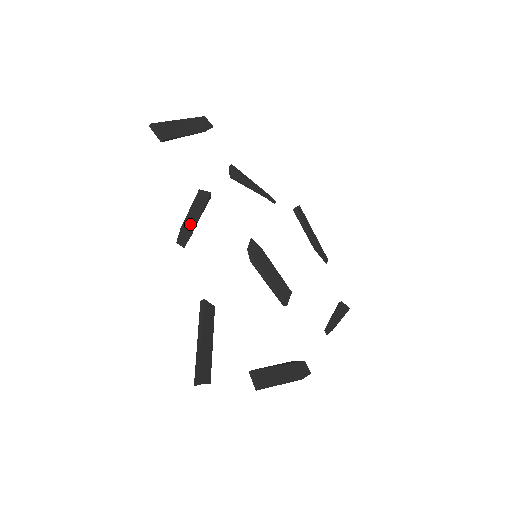
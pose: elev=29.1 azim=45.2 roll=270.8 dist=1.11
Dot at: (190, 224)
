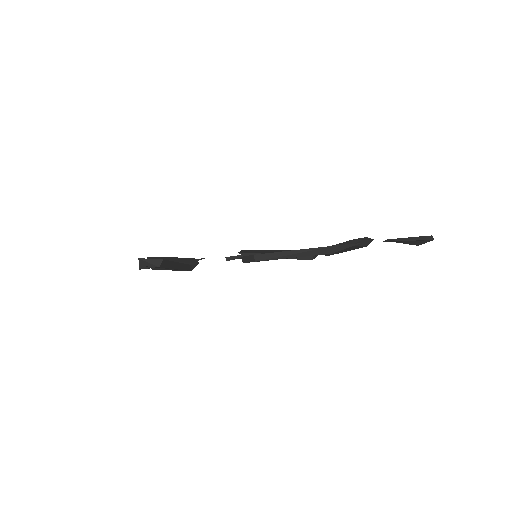
Dot at: occluded
